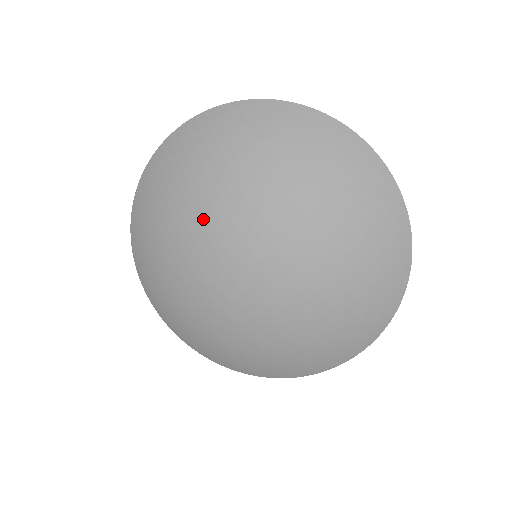
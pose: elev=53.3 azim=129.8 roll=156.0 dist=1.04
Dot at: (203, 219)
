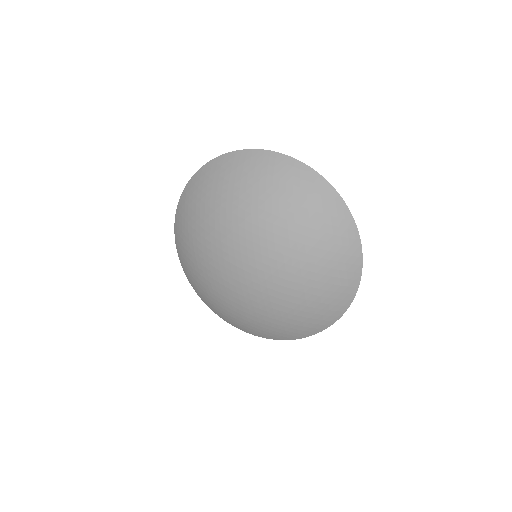
Dot at: (209, 251)
